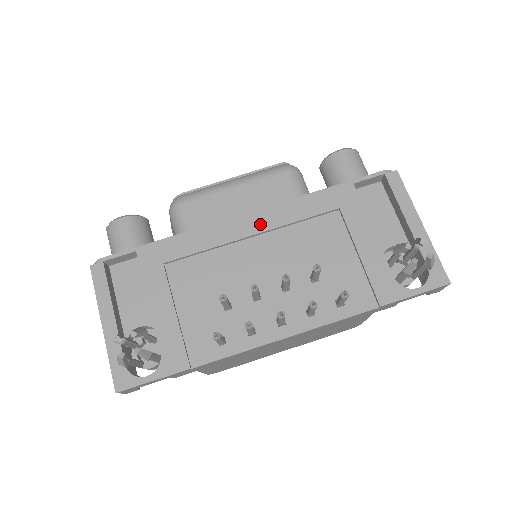
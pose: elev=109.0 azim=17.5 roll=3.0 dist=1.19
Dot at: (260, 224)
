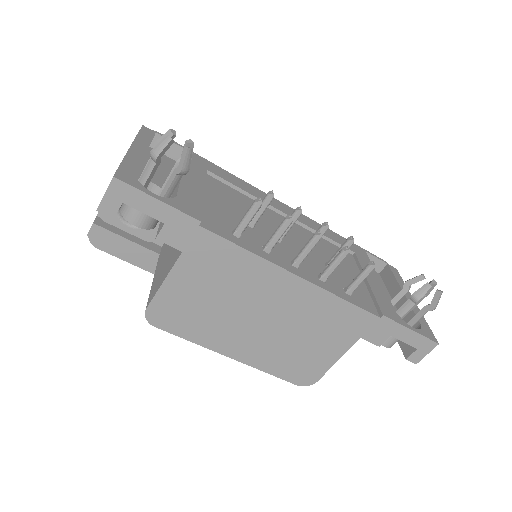
Dot at: occluded
